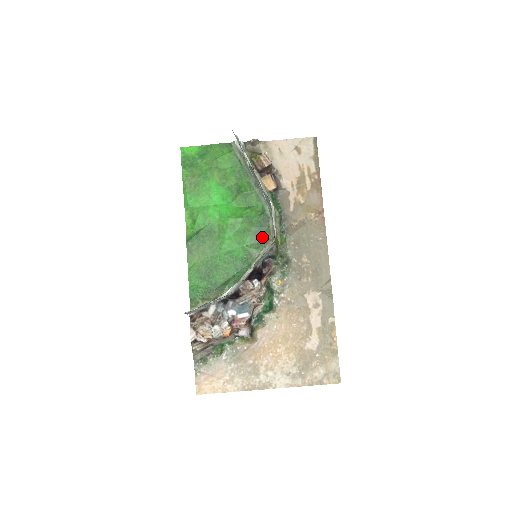
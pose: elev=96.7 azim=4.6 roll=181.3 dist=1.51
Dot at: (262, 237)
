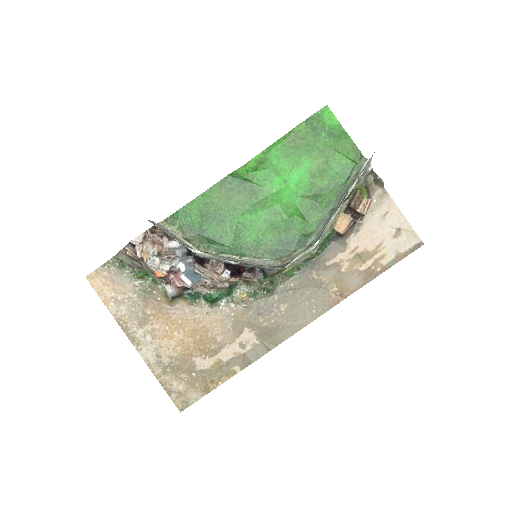
Dot at: (280, 250)
